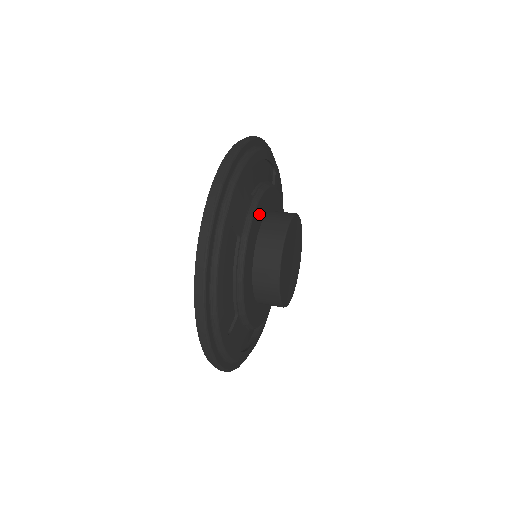
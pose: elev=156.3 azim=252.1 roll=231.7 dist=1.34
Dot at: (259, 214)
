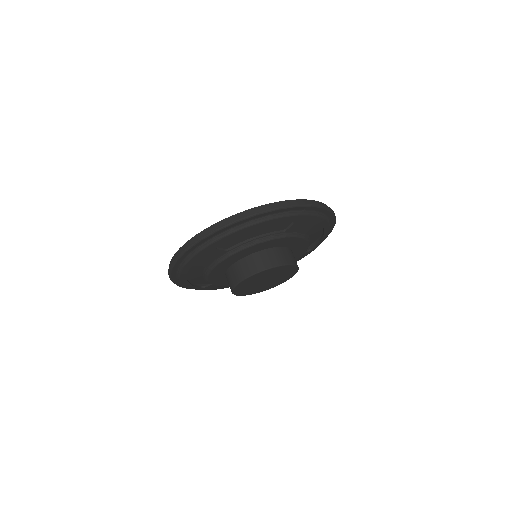
Dot at: (234, 258)
